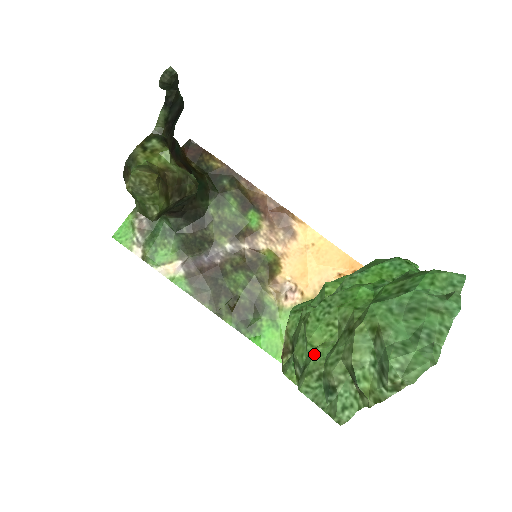
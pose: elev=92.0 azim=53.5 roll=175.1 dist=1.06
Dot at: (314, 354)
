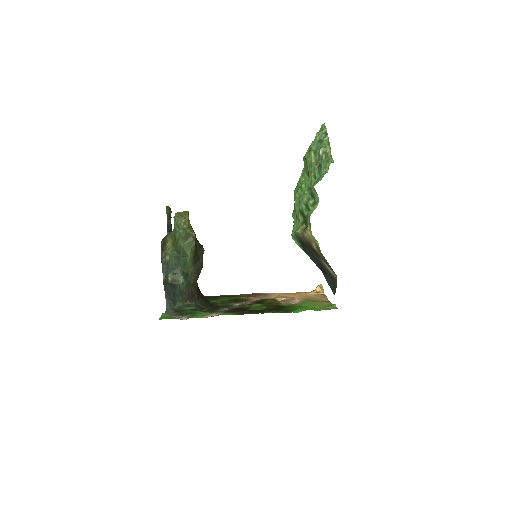
Dot at: (306, 181)
